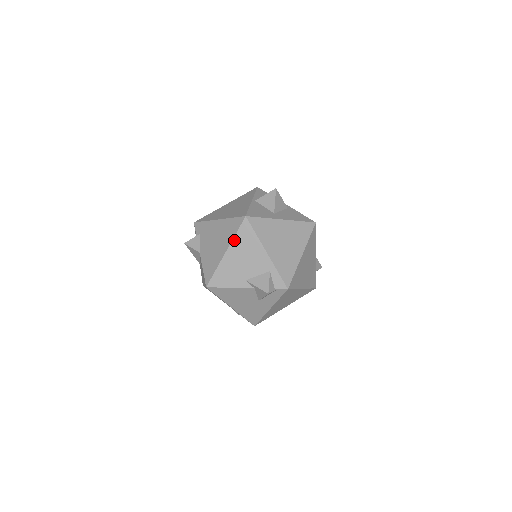
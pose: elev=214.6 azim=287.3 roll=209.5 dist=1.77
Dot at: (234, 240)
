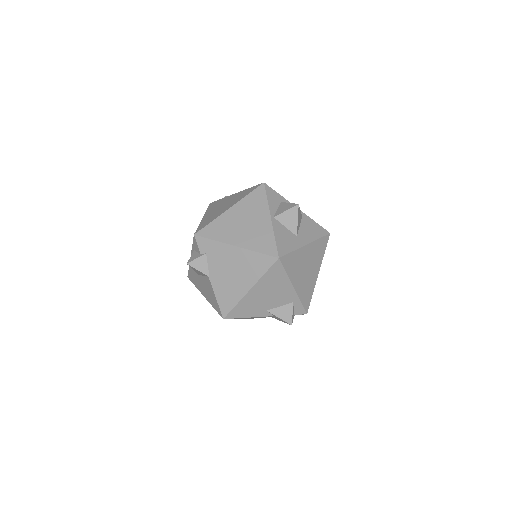
Dot at: (261, 279)
